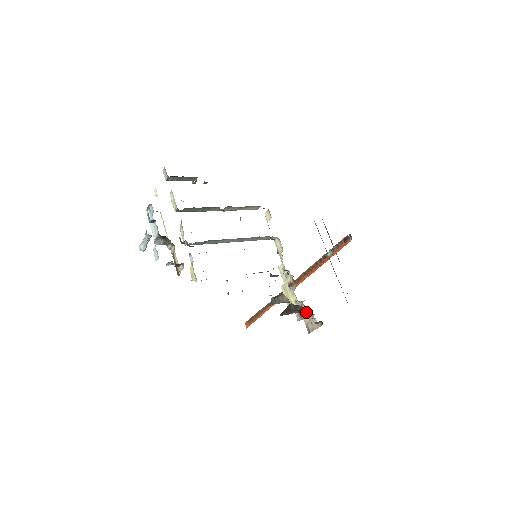
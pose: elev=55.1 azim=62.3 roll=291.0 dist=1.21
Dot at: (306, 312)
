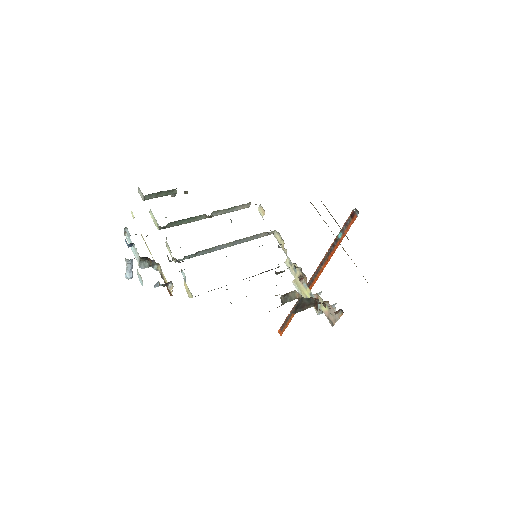
Dot at: (322, 303)
